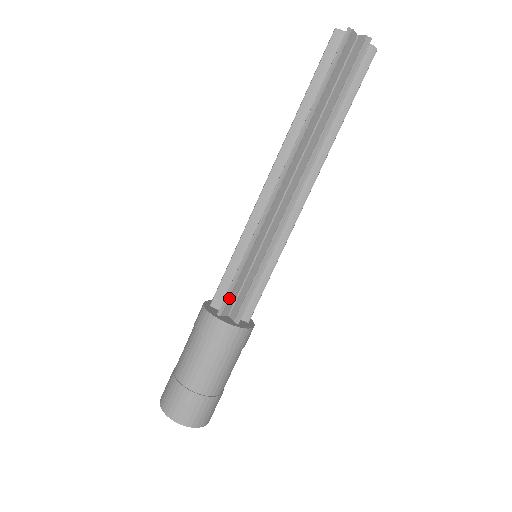
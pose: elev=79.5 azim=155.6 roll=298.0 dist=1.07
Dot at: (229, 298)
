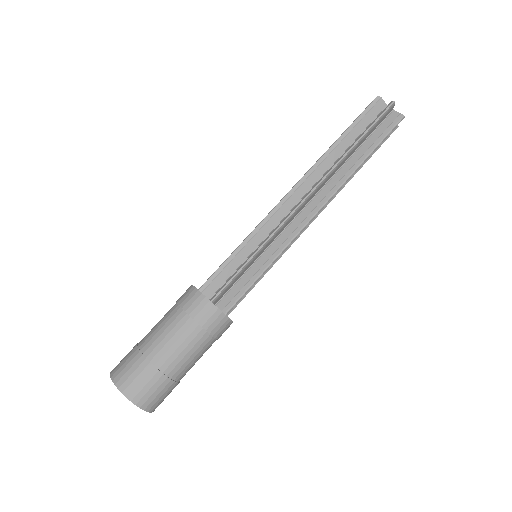
Dot at: (215, 278)
